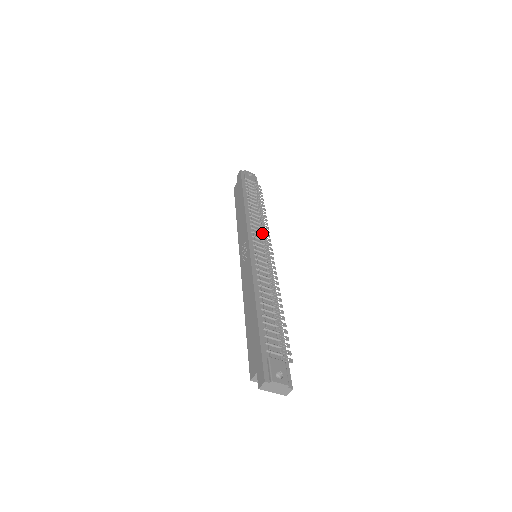
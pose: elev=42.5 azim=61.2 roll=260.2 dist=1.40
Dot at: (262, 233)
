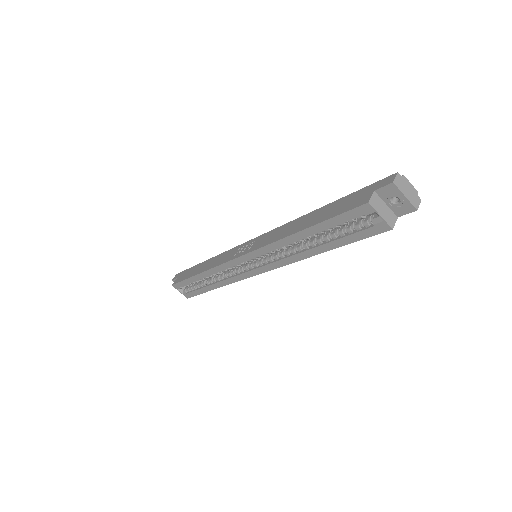
Dot at: occluded
